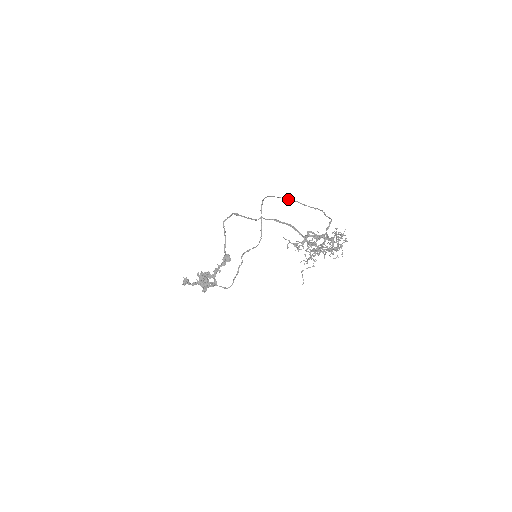
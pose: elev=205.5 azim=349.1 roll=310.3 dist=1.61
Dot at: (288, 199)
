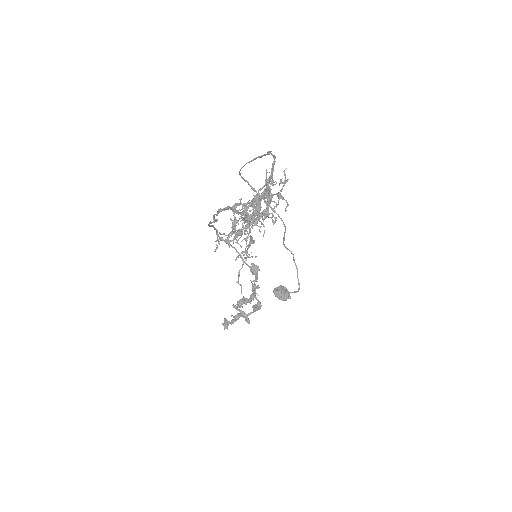
Dot at: (249, 162)
